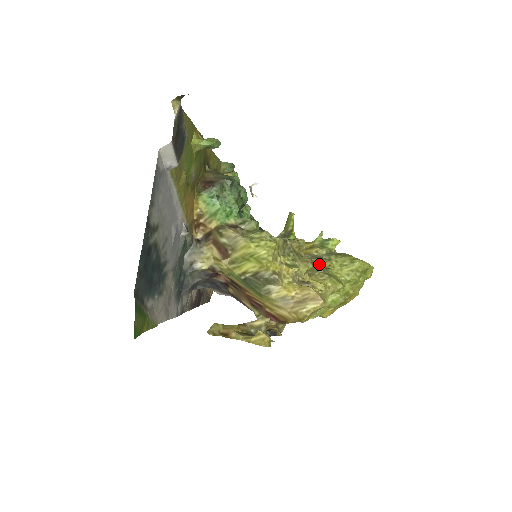
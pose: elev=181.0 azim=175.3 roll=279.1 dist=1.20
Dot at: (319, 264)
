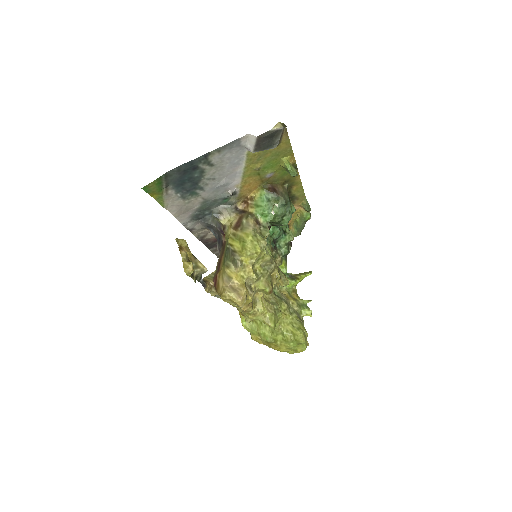
Dot at: (282, 306)
